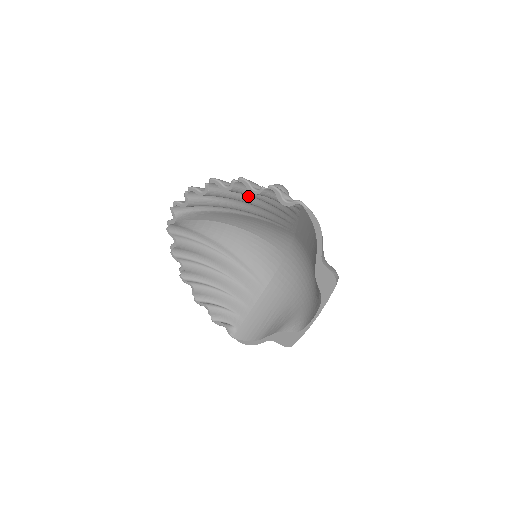
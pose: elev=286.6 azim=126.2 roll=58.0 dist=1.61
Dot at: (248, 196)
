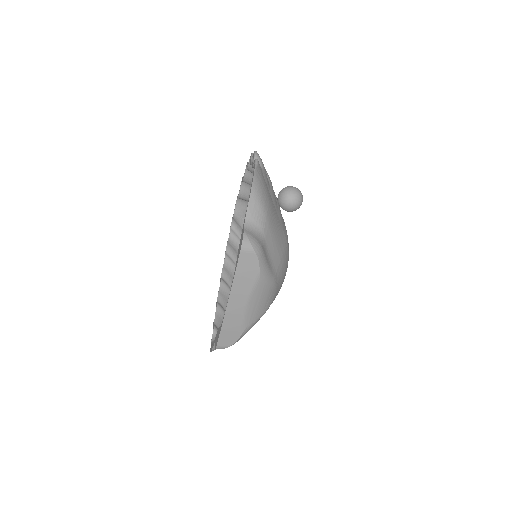
Dot at: occluded
